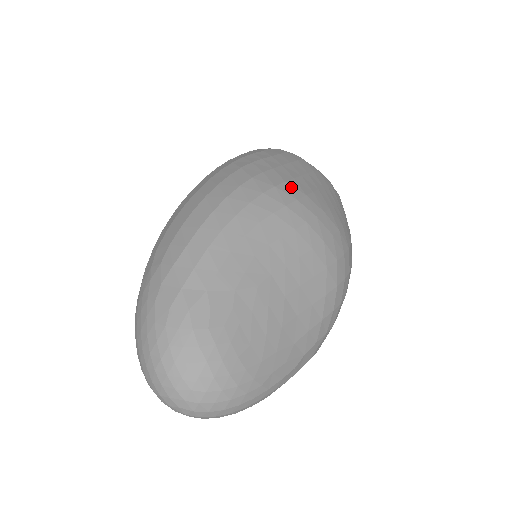
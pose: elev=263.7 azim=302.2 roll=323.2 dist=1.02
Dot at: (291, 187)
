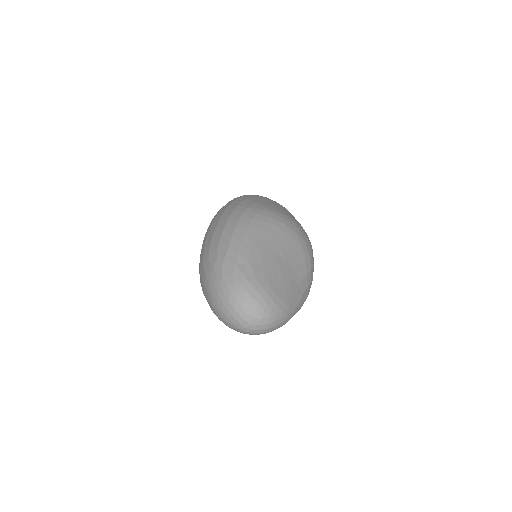
Dot at: (269, 209)
